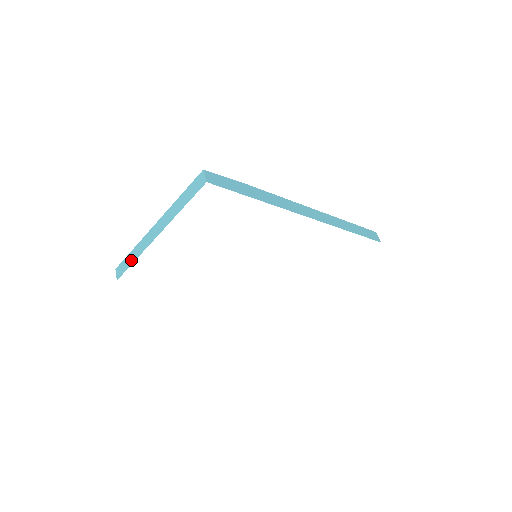
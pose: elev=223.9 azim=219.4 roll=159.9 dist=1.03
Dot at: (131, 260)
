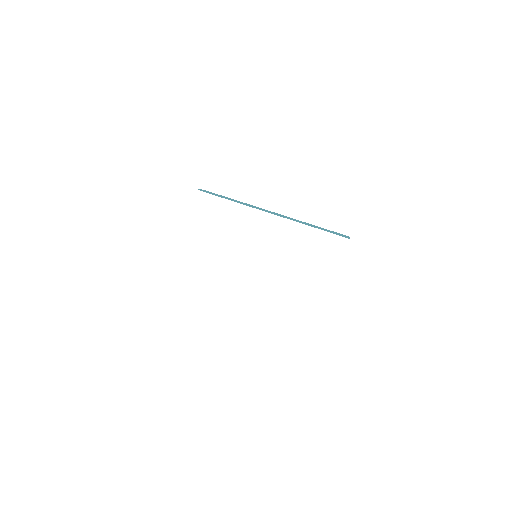
Dot at: occluded
